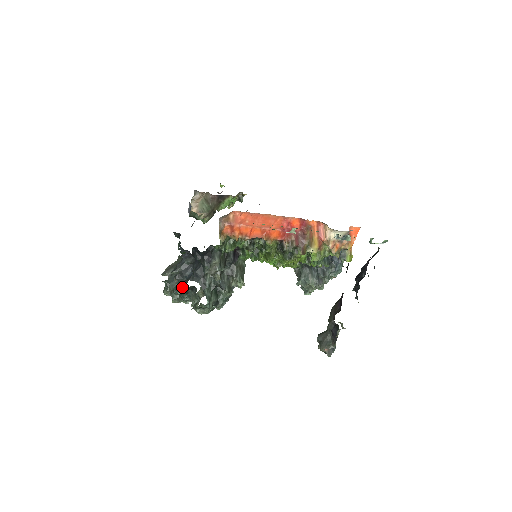
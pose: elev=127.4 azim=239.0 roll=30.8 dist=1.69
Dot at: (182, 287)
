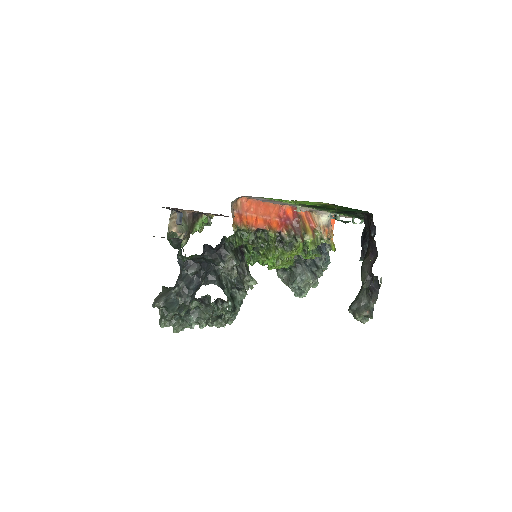
Dot at: (187, 305)
